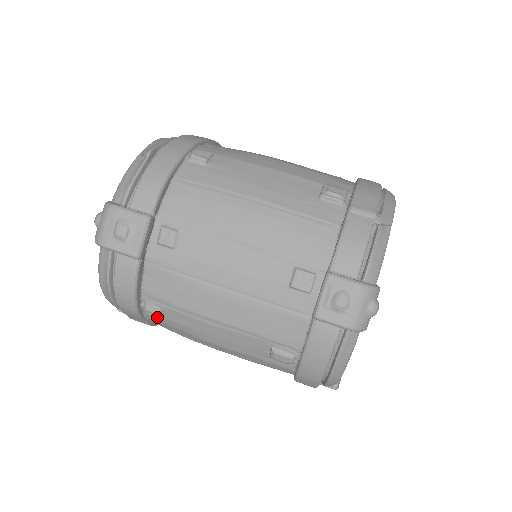
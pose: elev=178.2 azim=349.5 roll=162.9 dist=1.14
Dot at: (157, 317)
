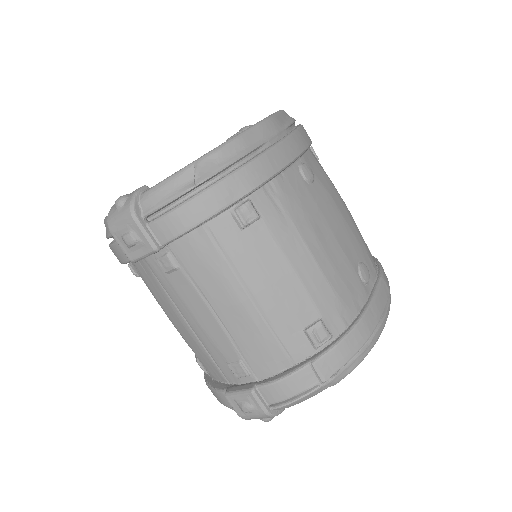
Dot at: (135, 275)
